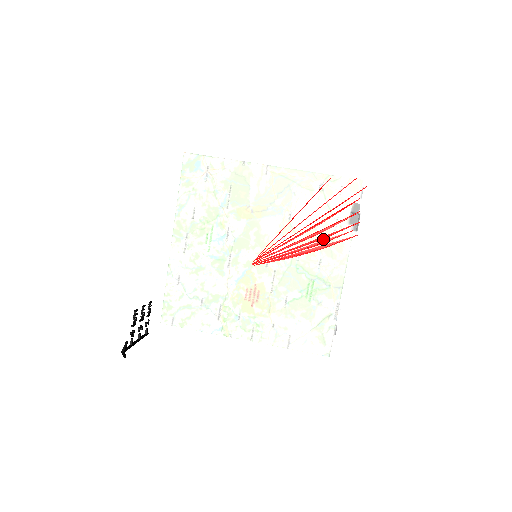
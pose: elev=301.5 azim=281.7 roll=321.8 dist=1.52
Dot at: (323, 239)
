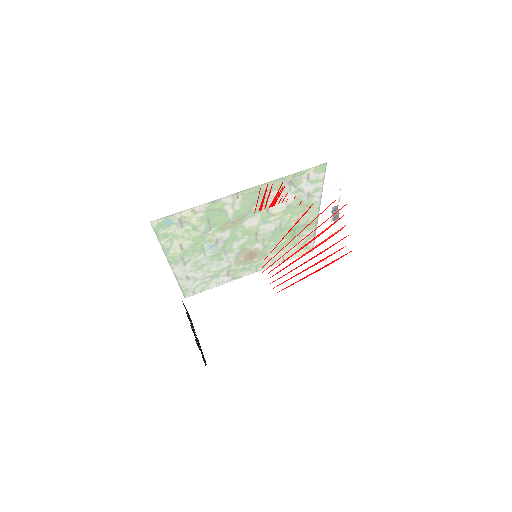
Dot at: (311, 233)
